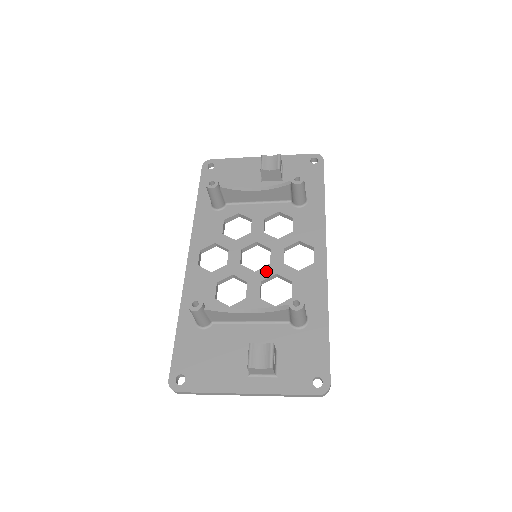
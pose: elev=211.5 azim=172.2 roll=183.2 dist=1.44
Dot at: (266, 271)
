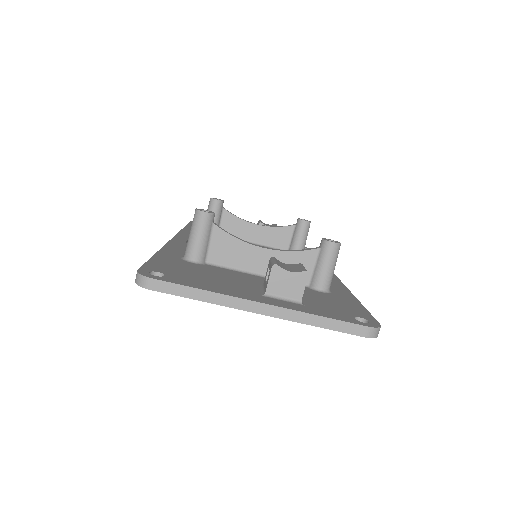
Dot at: occluded
